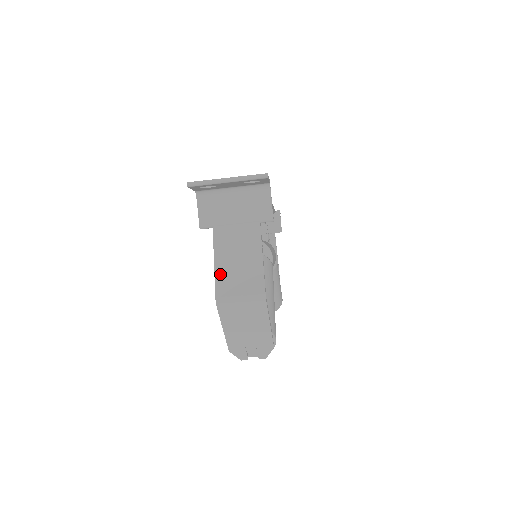
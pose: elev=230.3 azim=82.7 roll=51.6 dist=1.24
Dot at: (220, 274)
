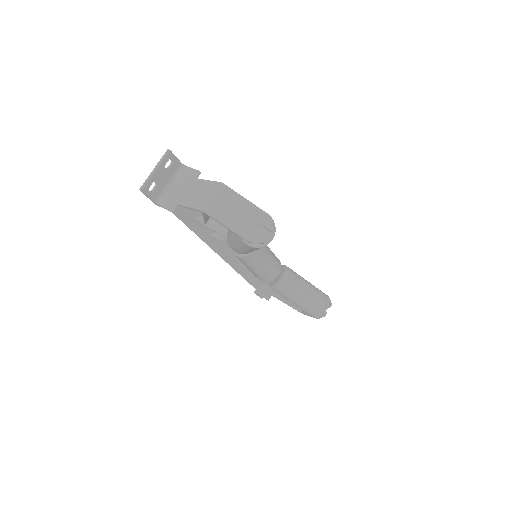
Dot at: (195, 205)
